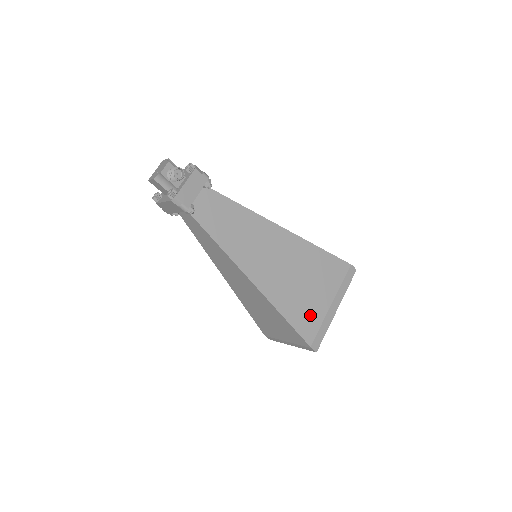
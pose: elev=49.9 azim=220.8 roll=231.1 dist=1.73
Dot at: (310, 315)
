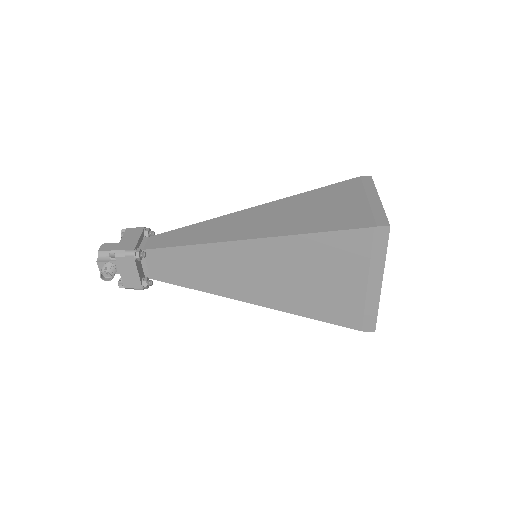
Dot at: (342, 305)
